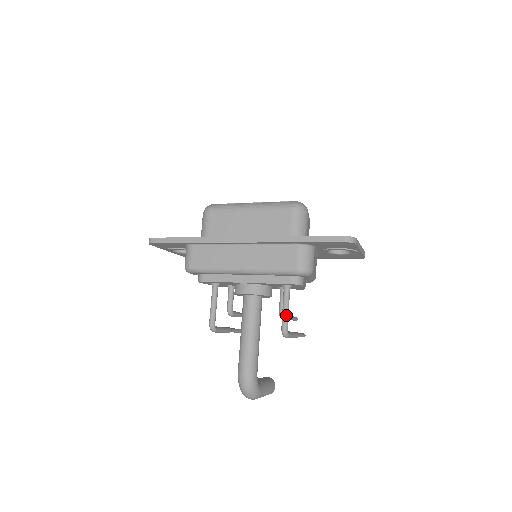
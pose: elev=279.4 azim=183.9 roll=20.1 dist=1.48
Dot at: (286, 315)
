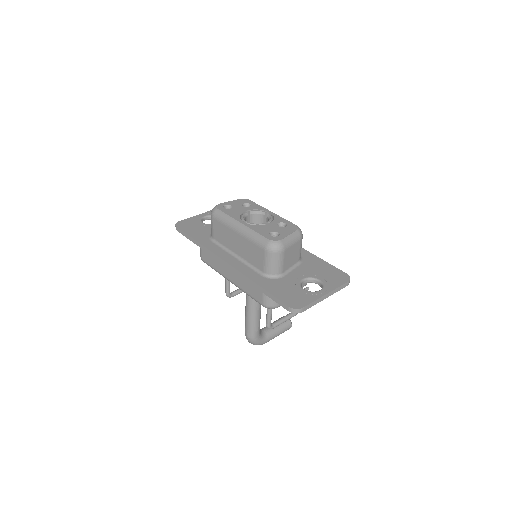
Dot at: (268, 318)
